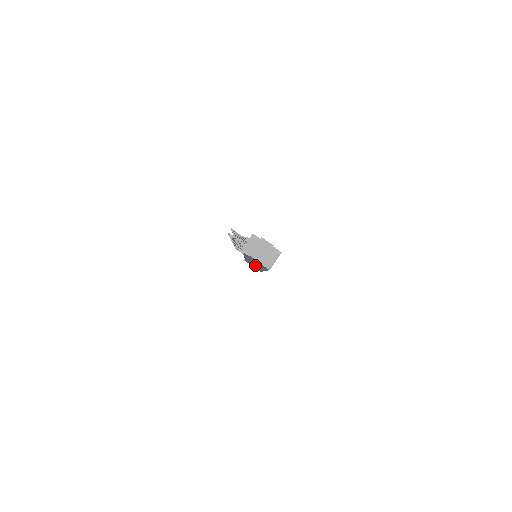
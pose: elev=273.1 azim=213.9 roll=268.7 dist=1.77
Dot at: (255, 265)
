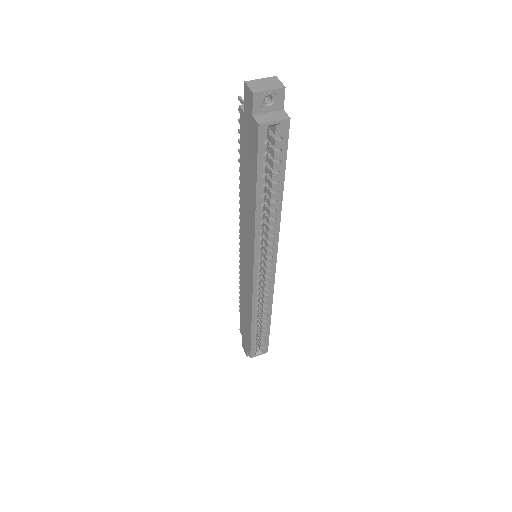
Dot at: (247, 268)
